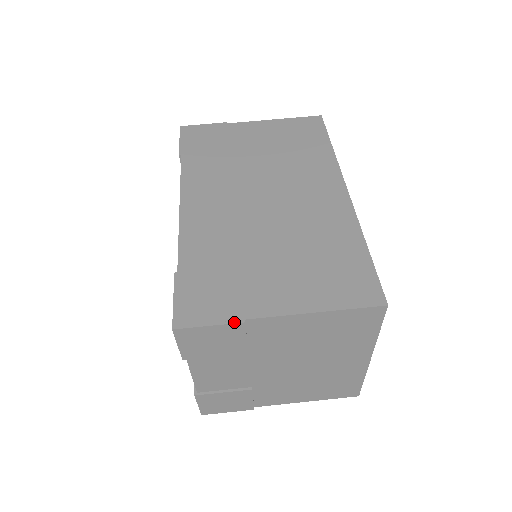
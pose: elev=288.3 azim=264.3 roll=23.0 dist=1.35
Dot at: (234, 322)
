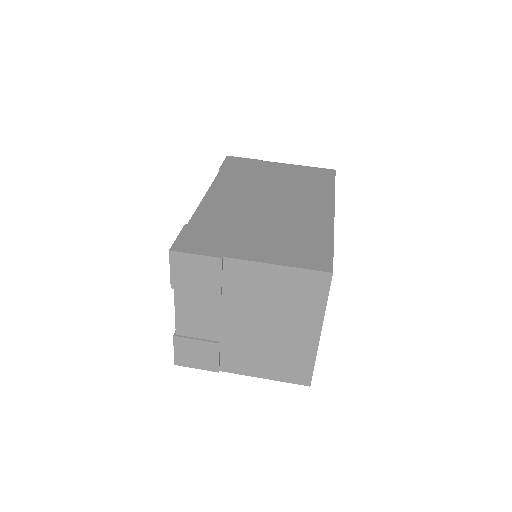
Dot at: (214, 256)
